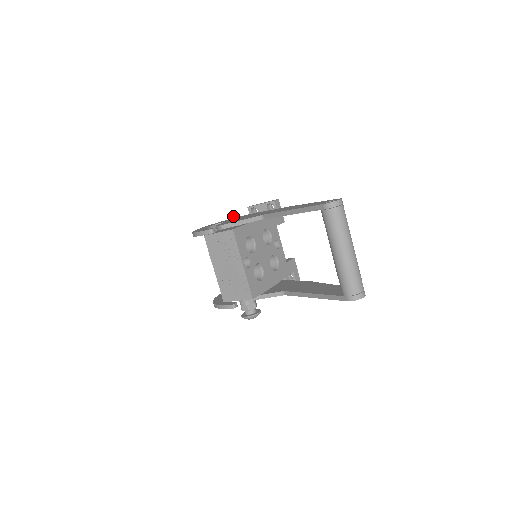
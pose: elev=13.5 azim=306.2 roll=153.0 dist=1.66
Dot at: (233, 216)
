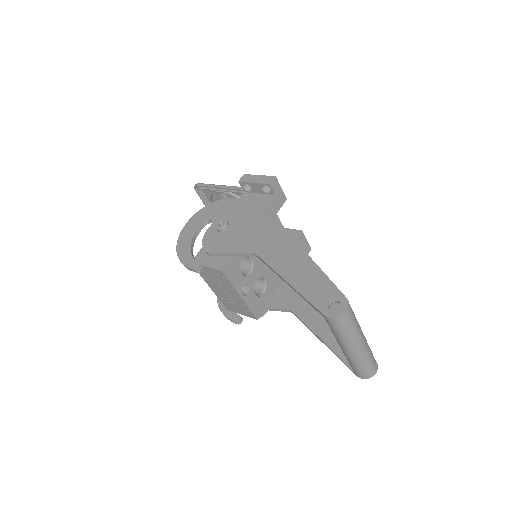
Dot at: (221, 228)
